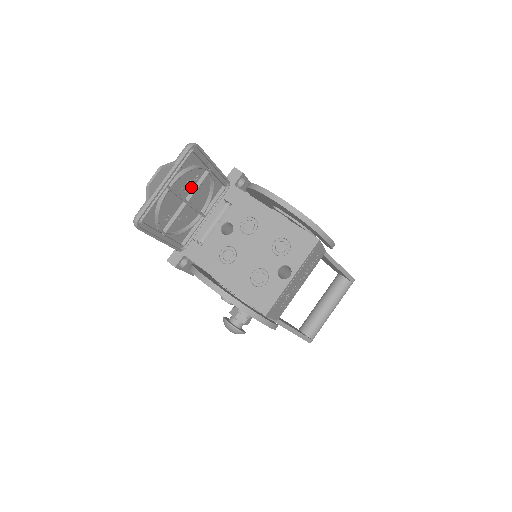
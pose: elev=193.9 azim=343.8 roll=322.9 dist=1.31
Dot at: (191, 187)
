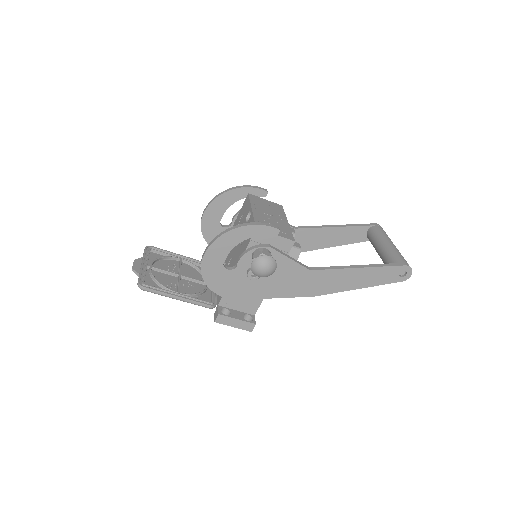
Dot at: (176, 270)
